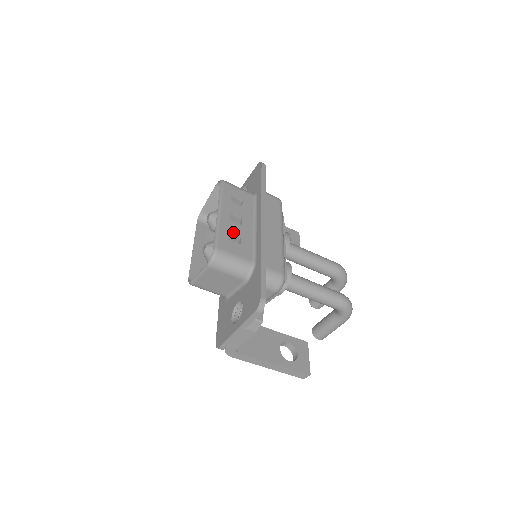
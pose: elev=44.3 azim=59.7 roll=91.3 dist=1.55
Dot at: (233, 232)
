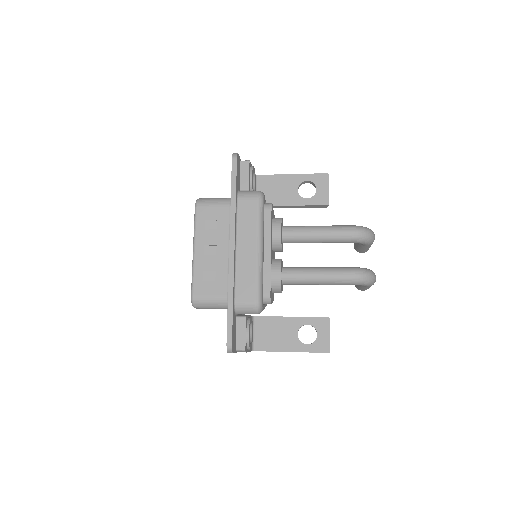
Dot at: (208, 269)
